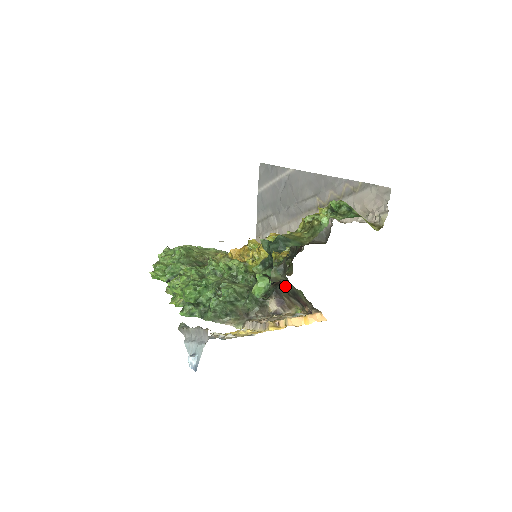
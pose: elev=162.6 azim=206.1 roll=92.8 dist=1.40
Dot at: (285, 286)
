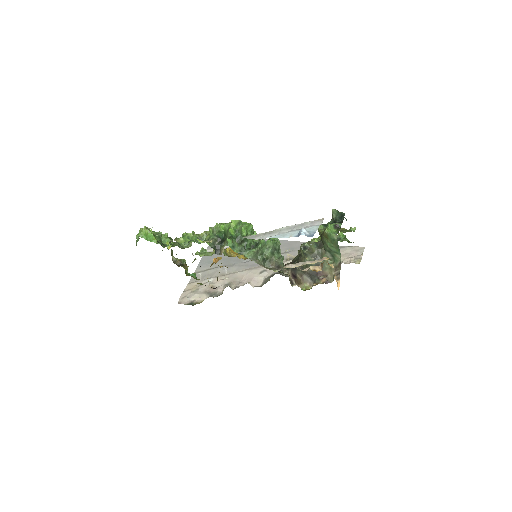
Dot at: occluded
